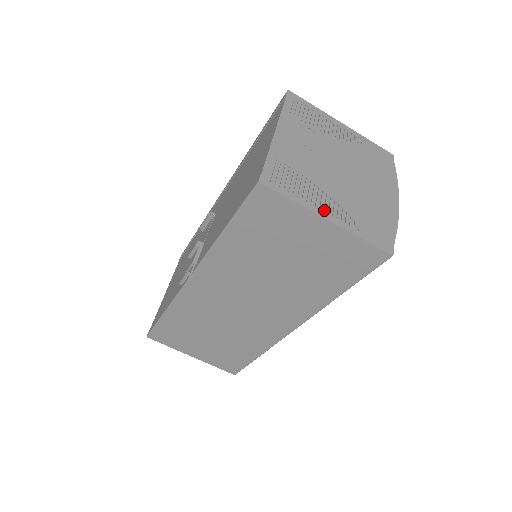
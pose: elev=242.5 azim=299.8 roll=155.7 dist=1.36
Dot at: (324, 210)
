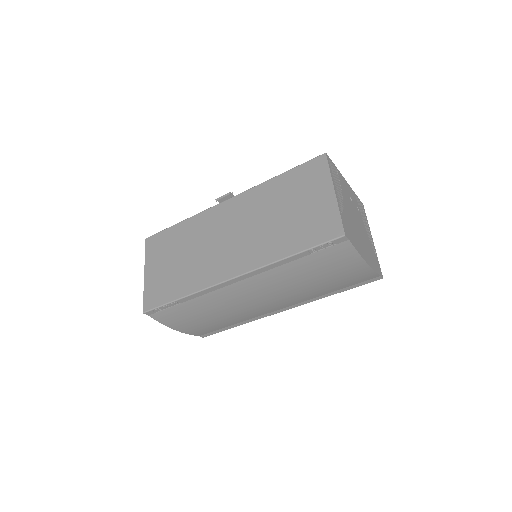
Dot at: (337, 191)
